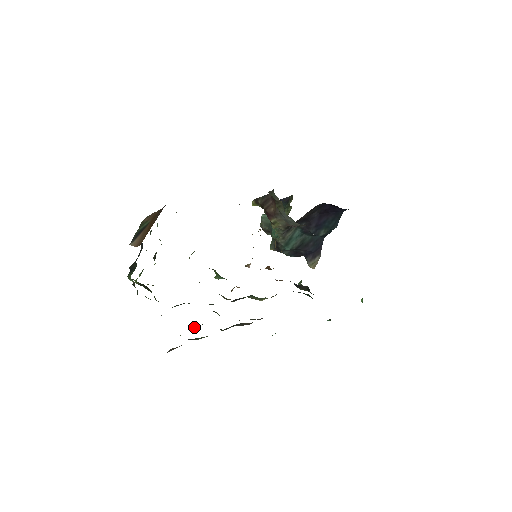
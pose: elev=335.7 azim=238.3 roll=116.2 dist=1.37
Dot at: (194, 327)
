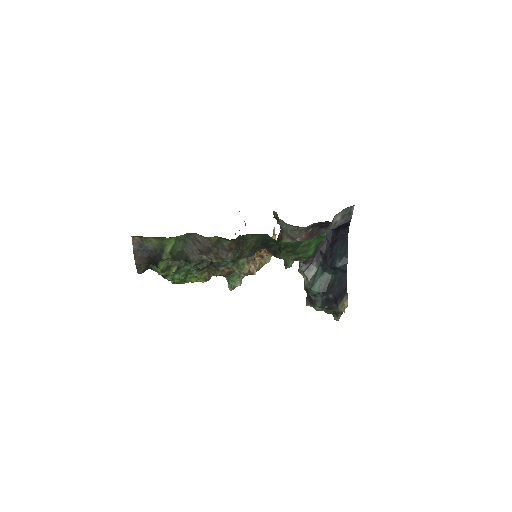
Dot at: (171, 263)
